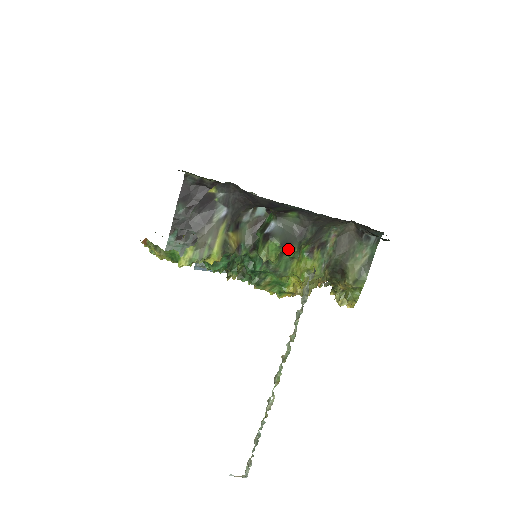
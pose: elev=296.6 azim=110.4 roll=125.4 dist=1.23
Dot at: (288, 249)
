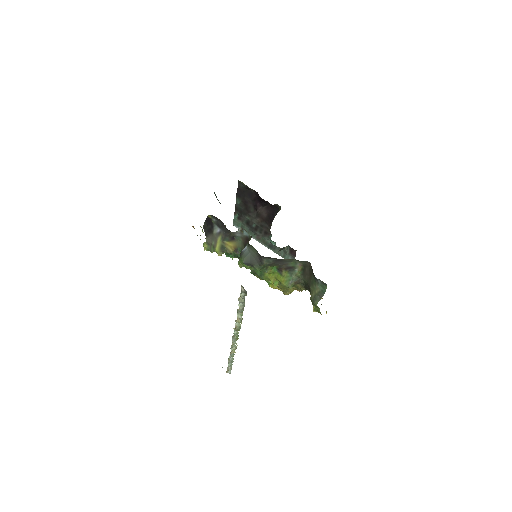
Dot at: (254, 266)
